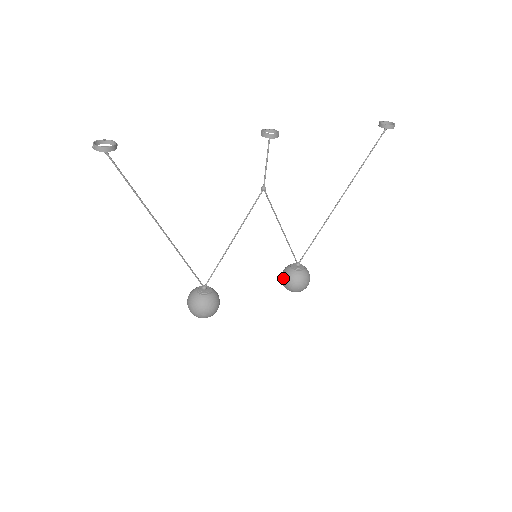
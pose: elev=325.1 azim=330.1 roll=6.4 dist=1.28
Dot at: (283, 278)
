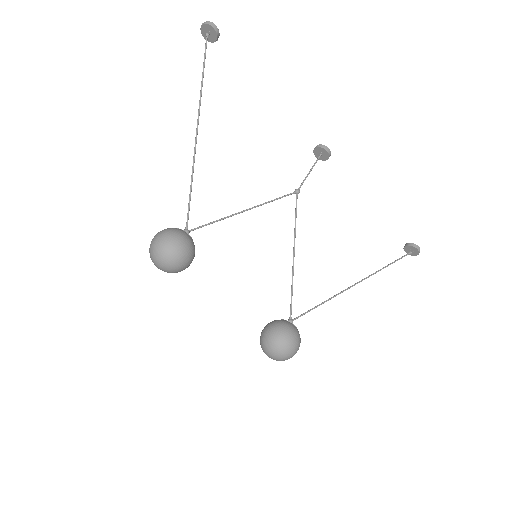
Dot at: (267, 325)
